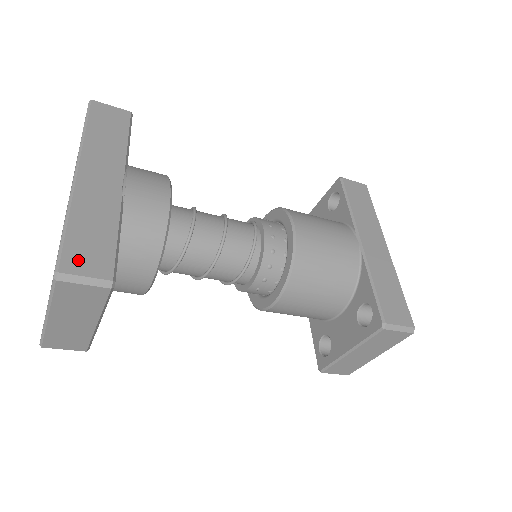
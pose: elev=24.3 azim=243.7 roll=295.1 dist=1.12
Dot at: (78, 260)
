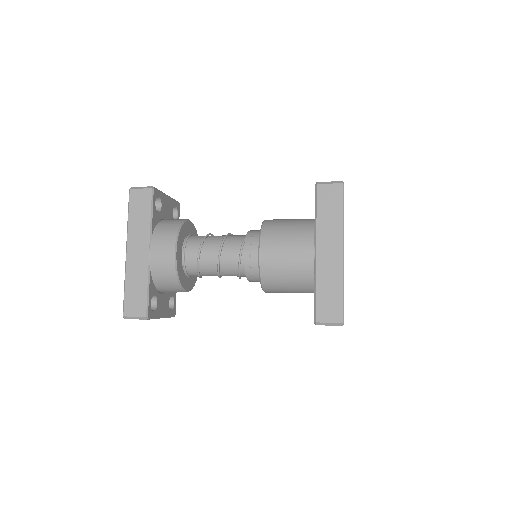
Dot at: (131, 308)
